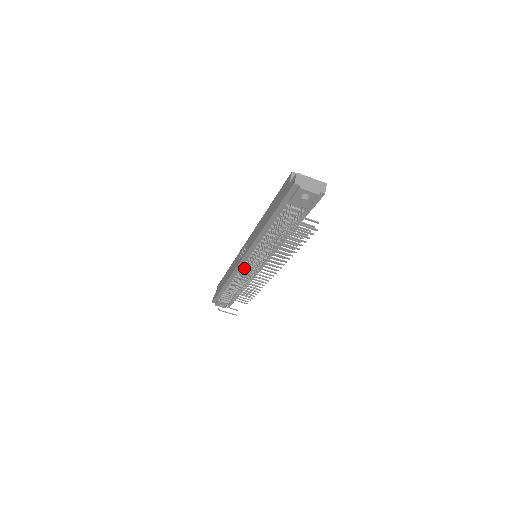
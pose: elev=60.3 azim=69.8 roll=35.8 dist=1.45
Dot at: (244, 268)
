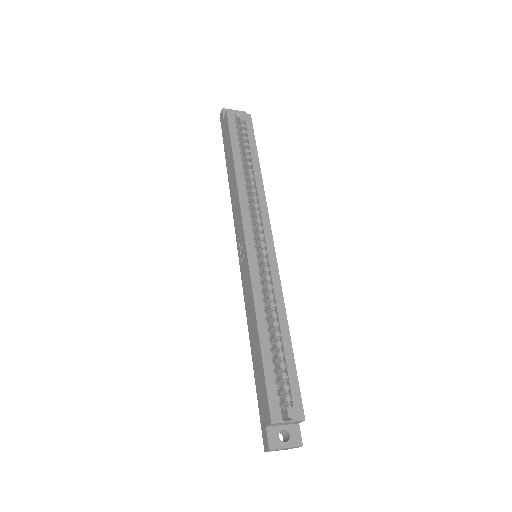
Dot at: occluded
